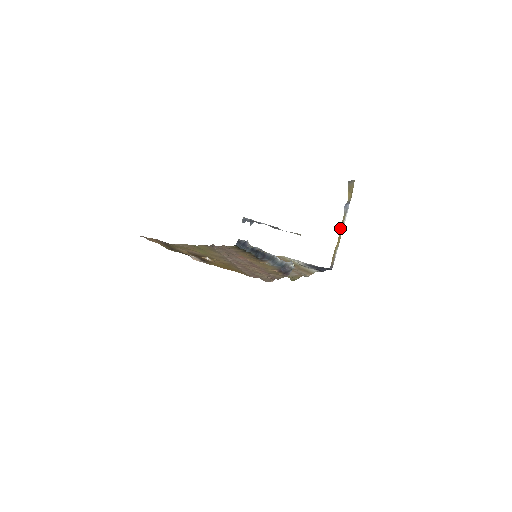
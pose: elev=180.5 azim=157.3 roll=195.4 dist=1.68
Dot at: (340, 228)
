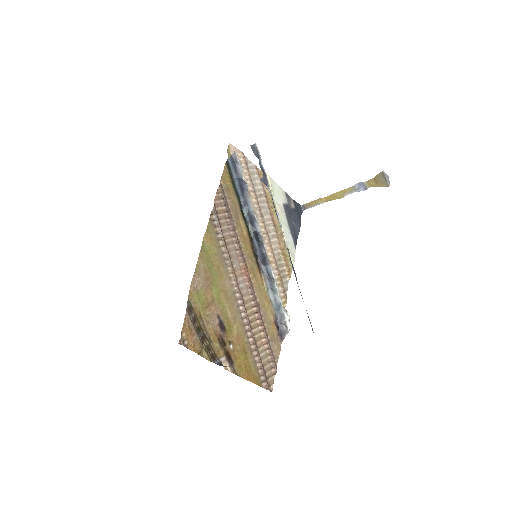
Dot at: (338, 192)
